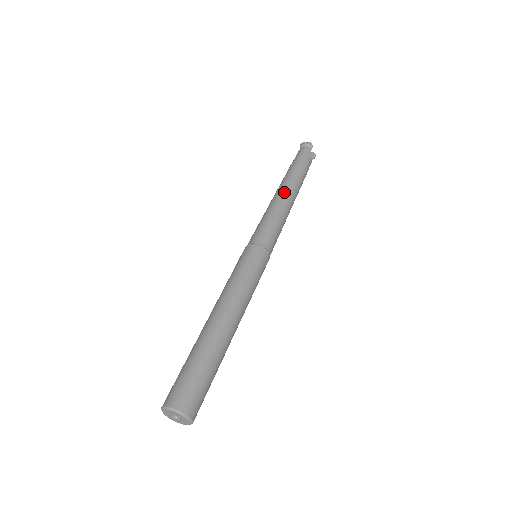
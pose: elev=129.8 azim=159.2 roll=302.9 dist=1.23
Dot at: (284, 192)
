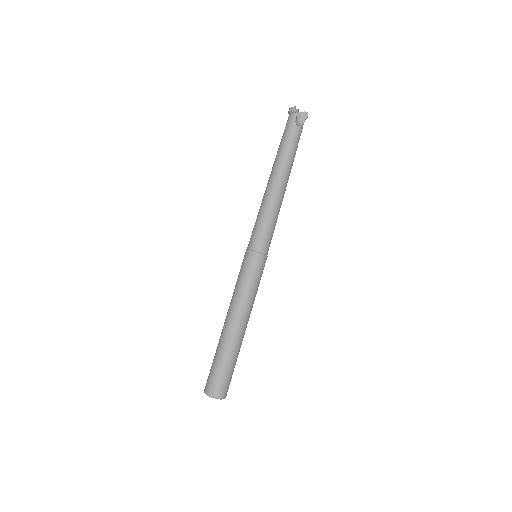
Dot at: (270, 184)
